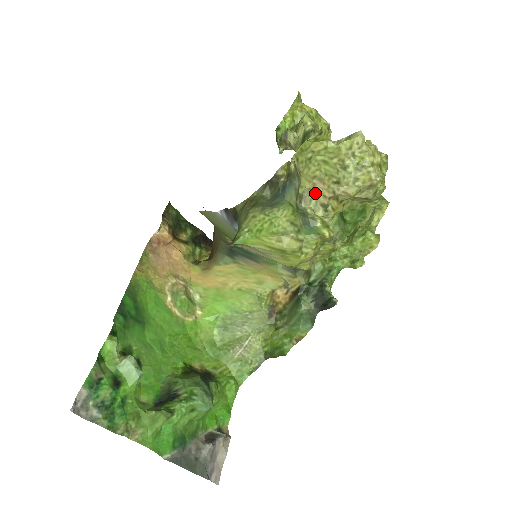
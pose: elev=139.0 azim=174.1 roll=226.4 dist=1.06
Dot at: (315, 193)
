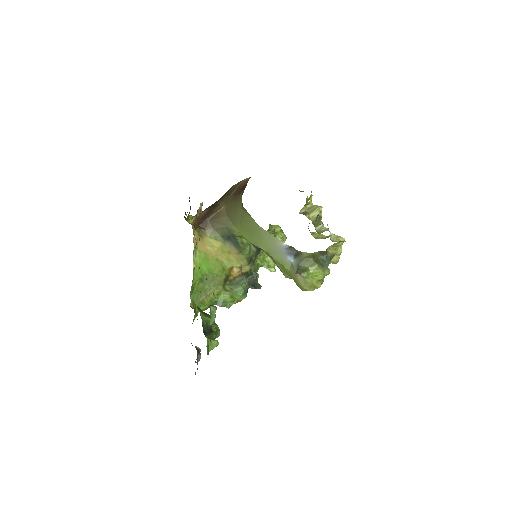
Dot at: occluded
